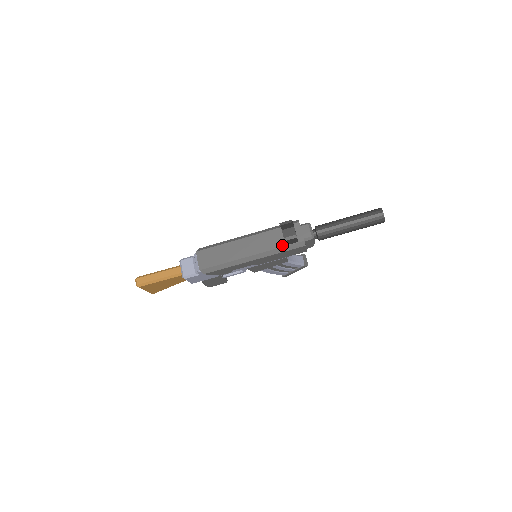
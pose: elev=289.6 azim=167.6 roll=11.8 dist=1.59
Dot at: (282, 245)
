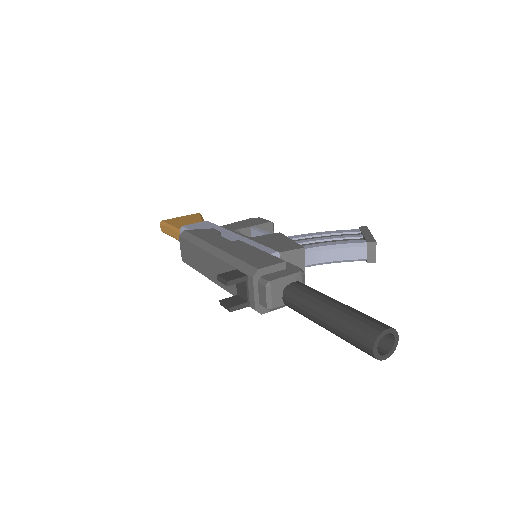
Dot at: (236, 295)
